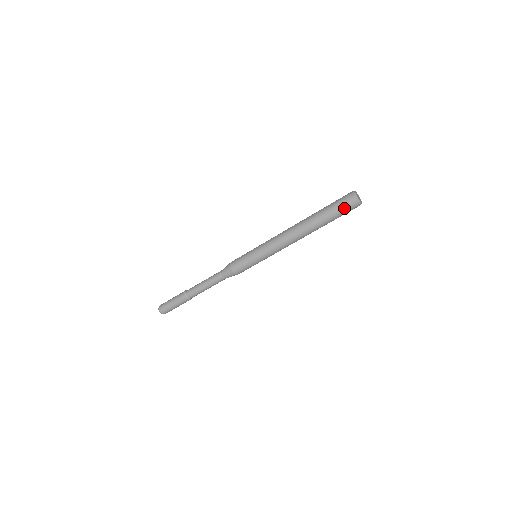
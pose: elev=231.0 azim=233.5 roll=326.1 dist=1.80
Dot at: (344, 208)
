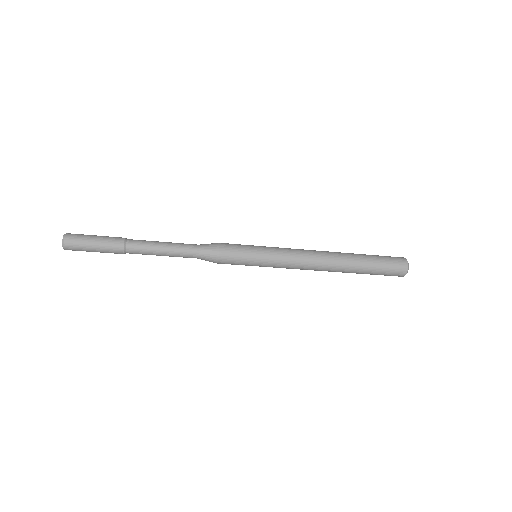
Dot at: (388, 275)
